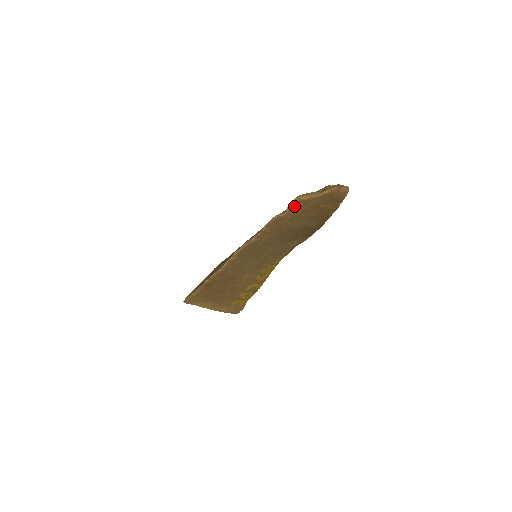
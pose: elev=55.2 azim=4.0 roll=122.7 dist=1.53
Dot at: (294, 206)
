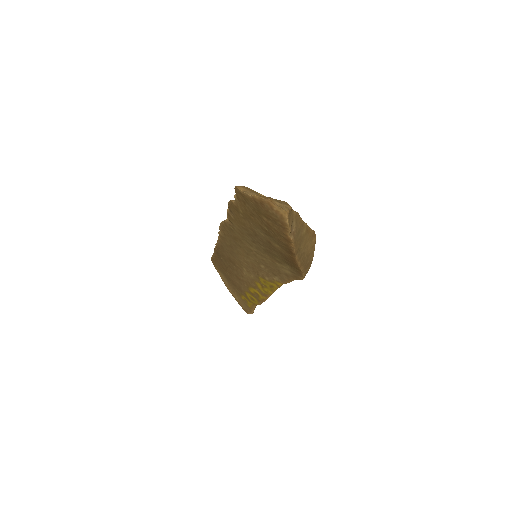
Dot at: (238, 196)
